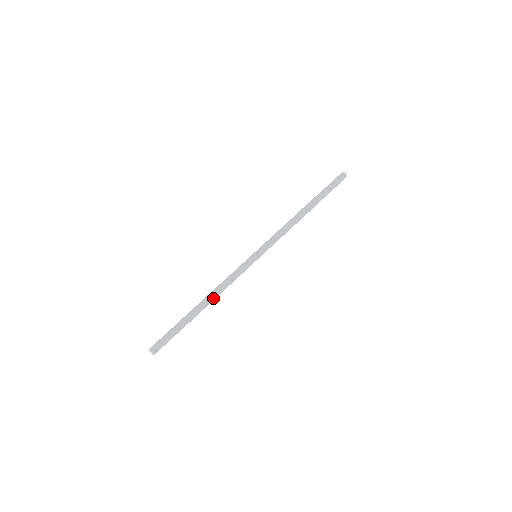
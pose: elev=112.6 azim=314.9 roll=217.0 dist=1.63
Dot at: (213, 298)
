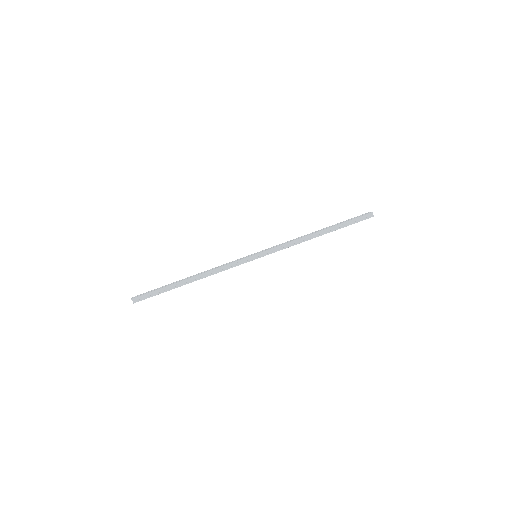
Dot at: (202, 276)
